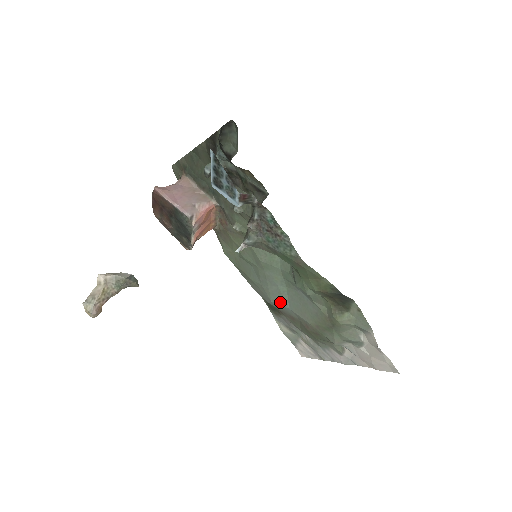
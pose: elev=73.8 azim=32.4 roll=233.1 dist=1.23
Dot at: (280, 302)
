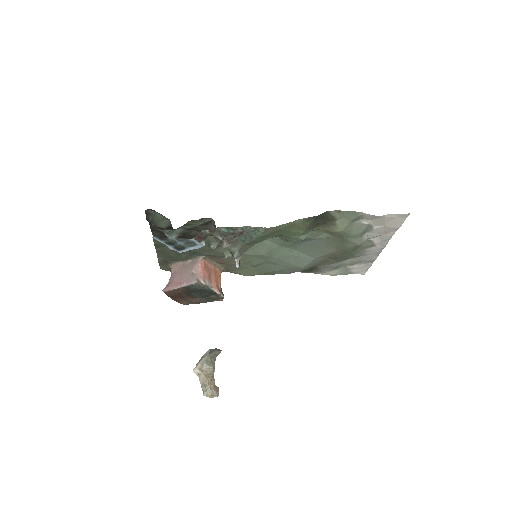
Dot at: (306, 262)
